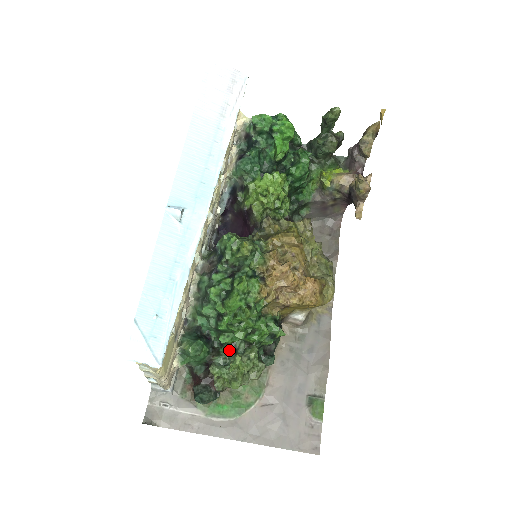
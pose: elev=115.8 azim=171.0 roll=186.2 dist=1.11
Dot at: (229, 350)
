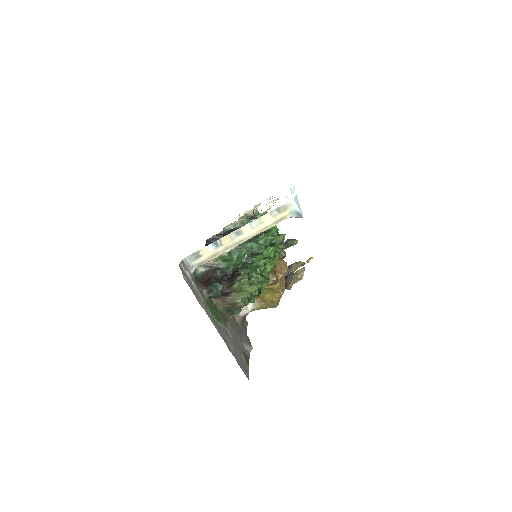
Dot at: occluded
